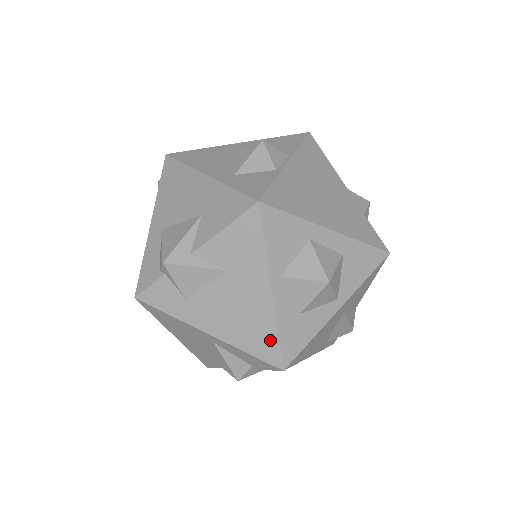
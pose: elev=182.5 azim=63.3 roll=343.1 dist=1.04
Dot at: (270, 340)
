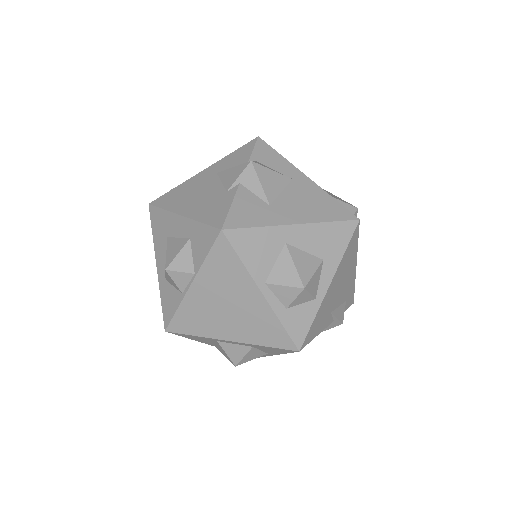
Dot at: occluded
